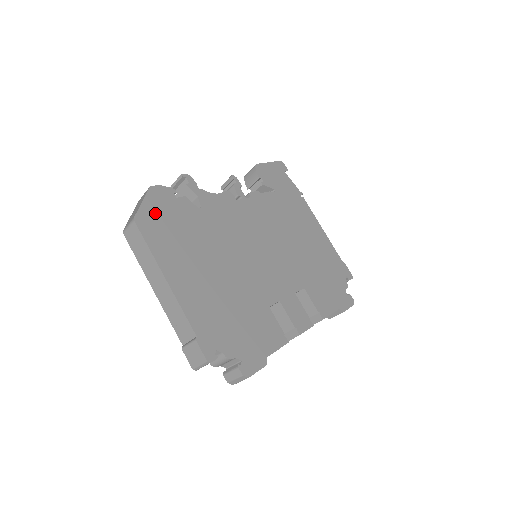
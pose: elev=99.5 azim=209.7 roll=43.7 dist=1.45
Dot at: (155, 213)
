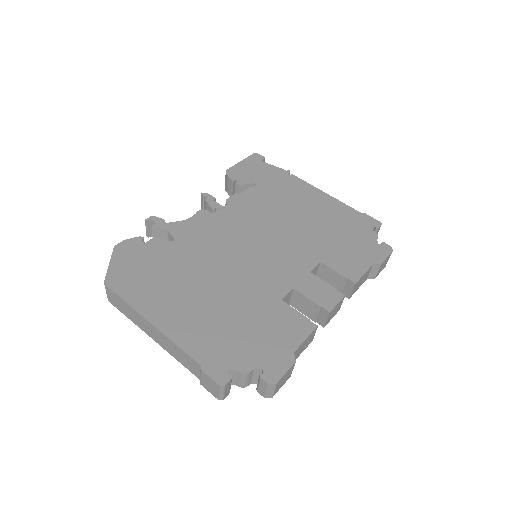
Dot at: (125, 268)
